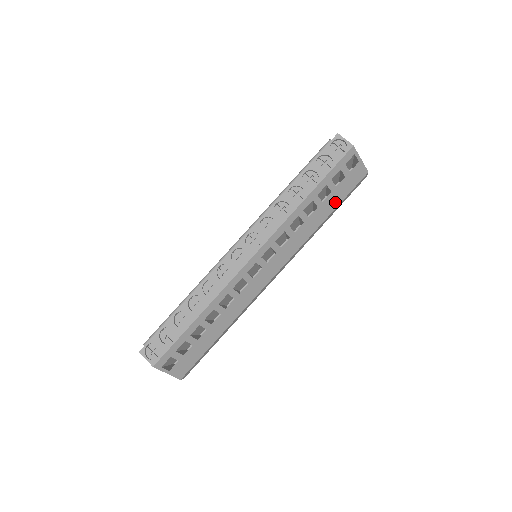
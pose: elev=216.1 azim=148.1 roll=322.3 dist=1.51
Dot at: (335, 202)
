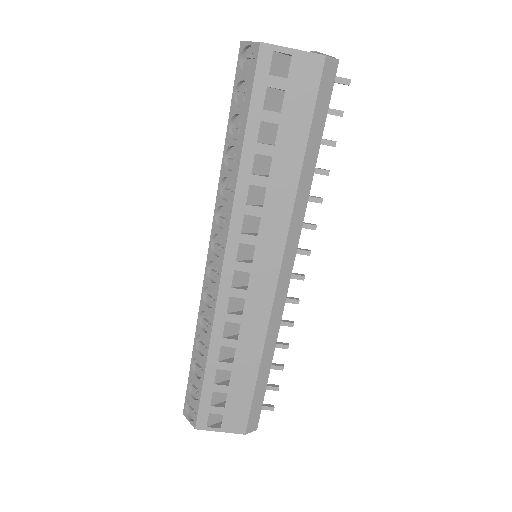
Dot at: (299, 133)
